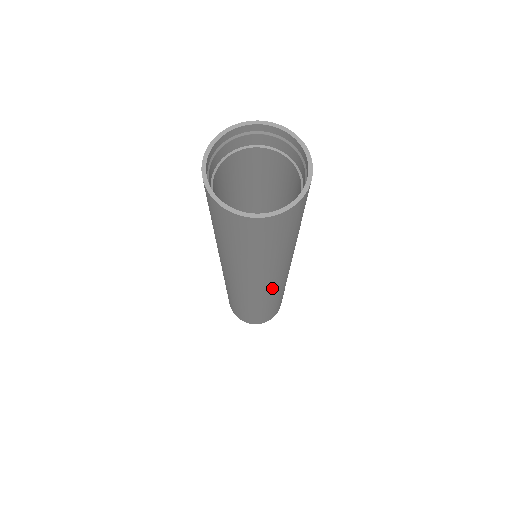
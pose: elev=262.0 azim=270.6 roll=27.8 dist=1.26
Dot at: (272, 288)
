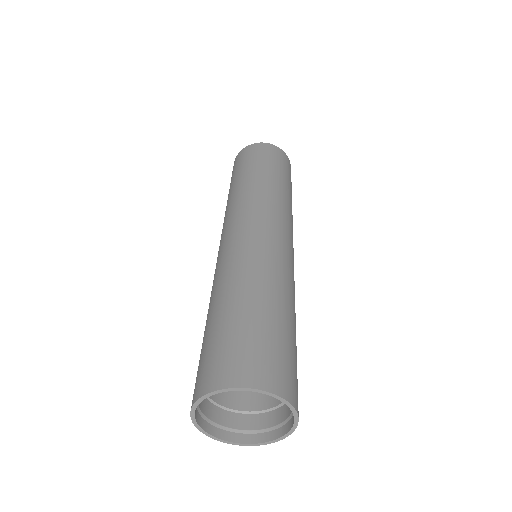
Dot at: occluded
